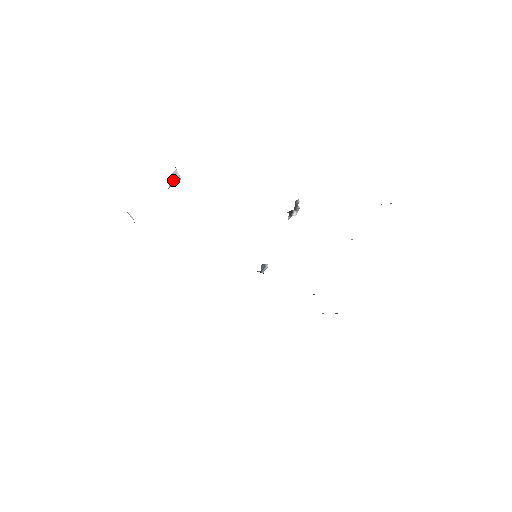
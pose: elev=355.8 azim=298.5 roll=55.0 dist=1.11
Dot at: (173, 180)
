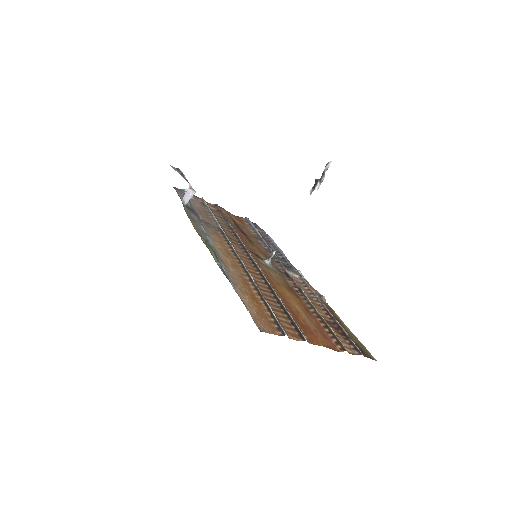
Dot at: (188, 198)
